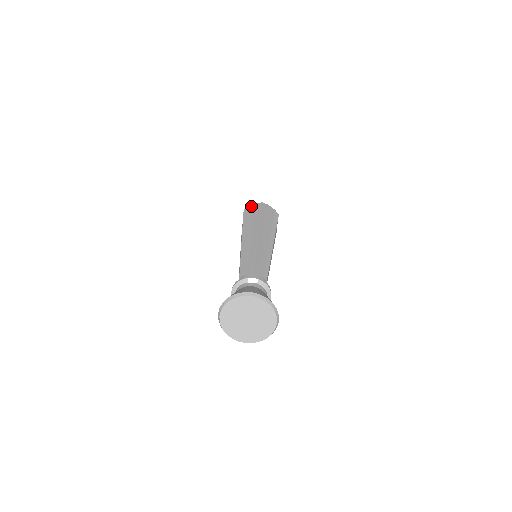
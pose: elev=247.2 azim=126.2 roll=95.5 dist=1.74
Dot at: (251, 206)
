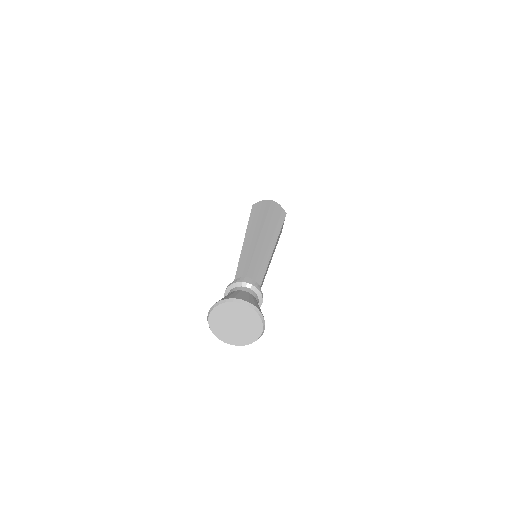
Dot at: (260, 202)
